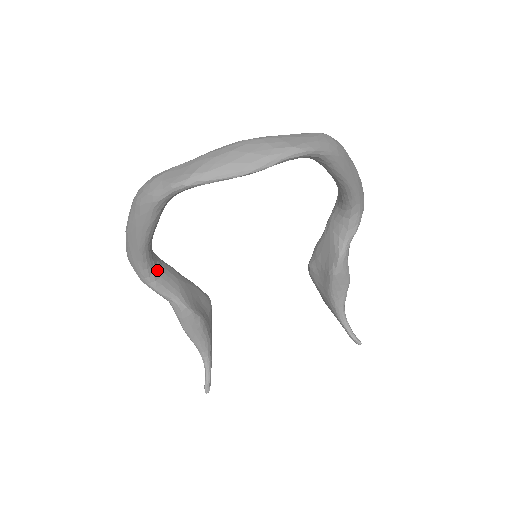
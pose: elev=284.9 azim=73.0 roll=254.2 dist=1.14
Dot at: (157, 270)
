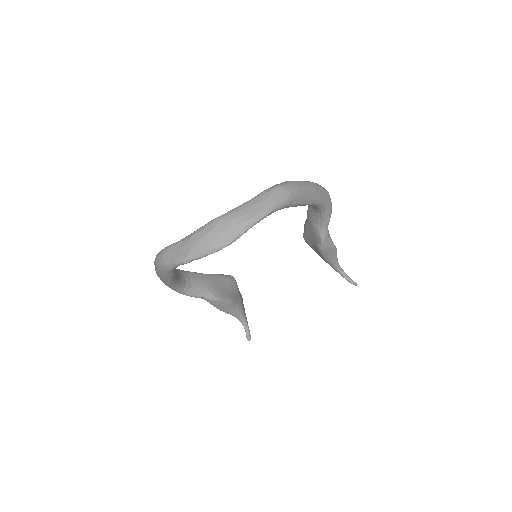
Dot at: (187, 284)
